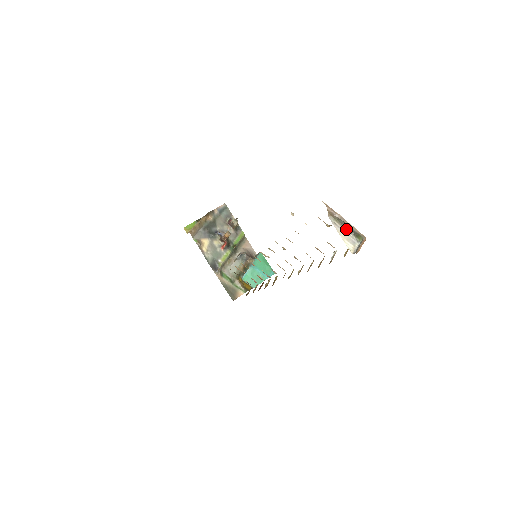
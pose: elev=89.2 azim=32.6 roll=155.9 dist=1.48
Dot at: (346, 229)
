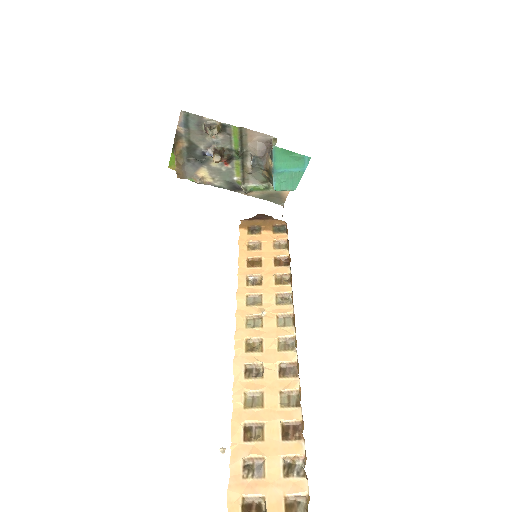
Dot at: out of frame
